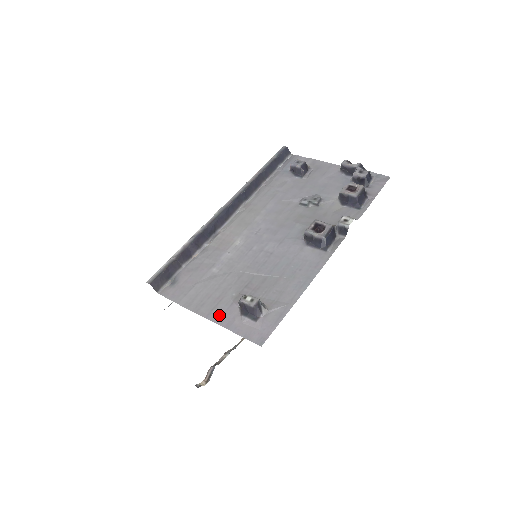
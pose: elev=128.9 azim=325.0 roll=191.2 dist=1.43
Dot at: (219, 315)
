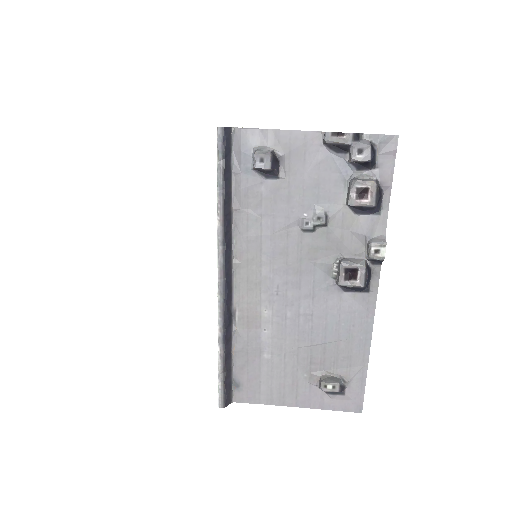
Dot at: (307, 400)
